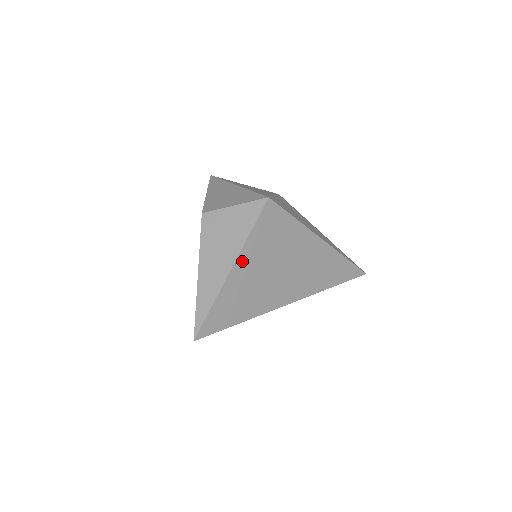
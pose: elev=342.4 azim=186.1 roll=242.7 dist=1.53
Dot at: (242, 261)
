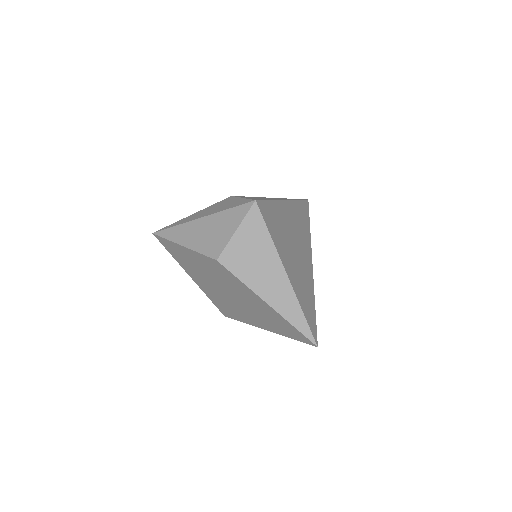
Dot at: (284, 262)
